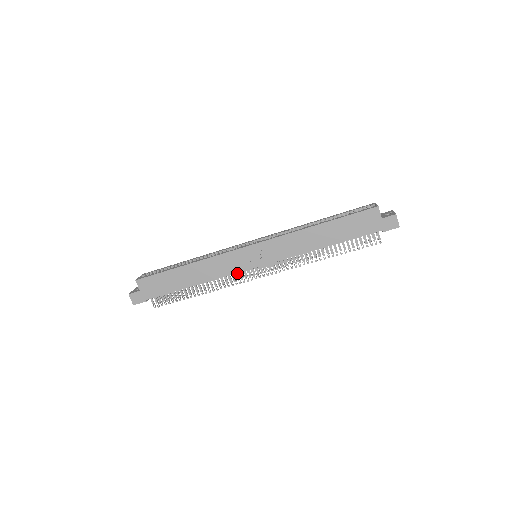
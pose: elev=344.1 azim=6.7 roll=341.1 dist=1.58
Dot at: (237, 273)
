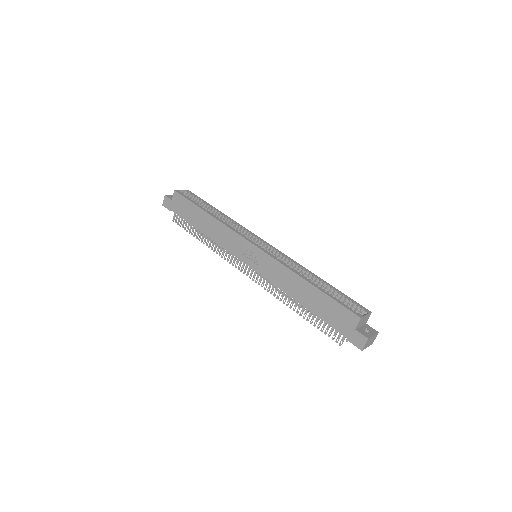
Dot at: (233, 254)
